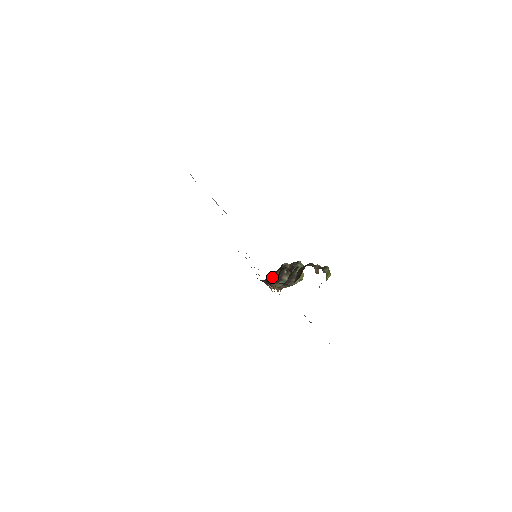
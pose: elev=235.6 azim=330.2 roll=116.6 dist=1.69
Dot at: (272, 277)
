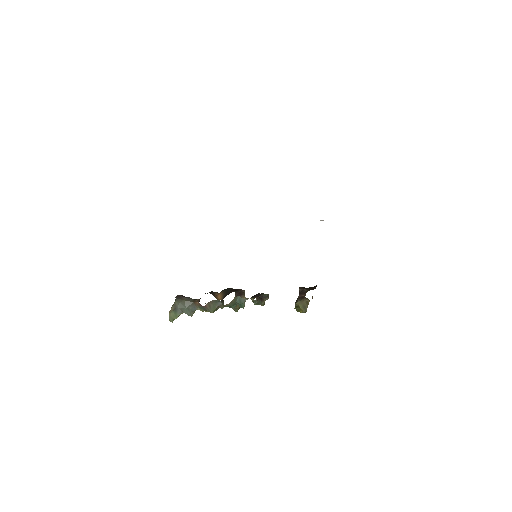
Dot at: (210, 293)
